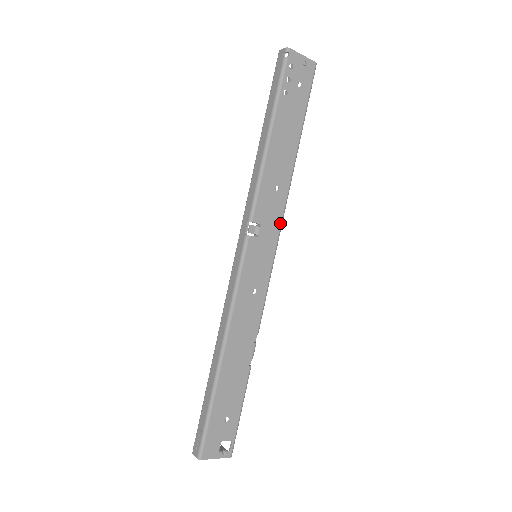
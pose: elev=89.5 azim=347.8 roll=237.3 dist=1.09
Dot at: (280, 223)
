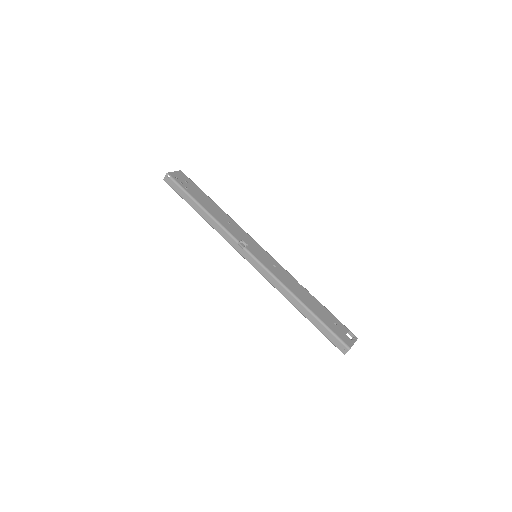
Dot at: (247, 234)
